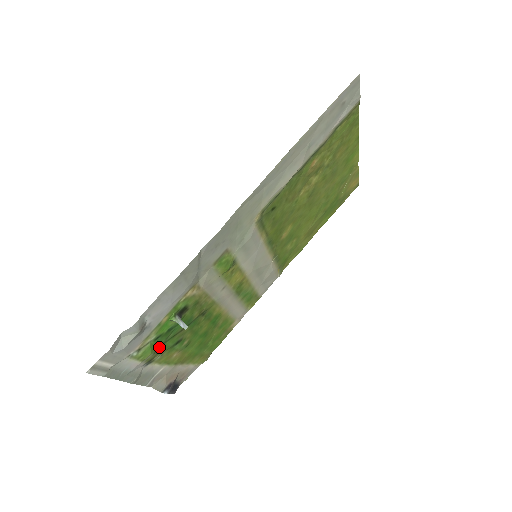
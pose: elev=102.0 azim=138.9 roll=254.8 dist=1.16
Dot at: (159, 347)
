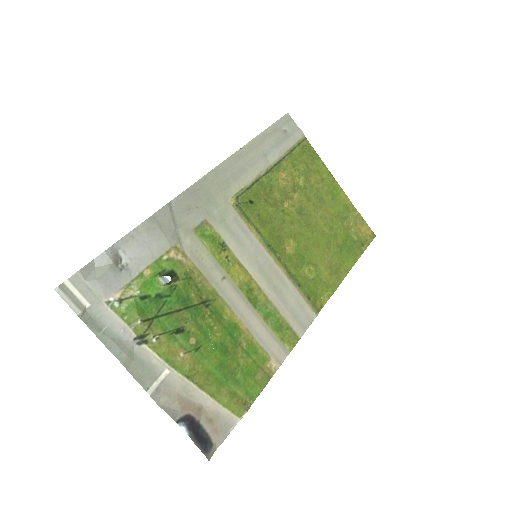
Dot at: (151, 320)
